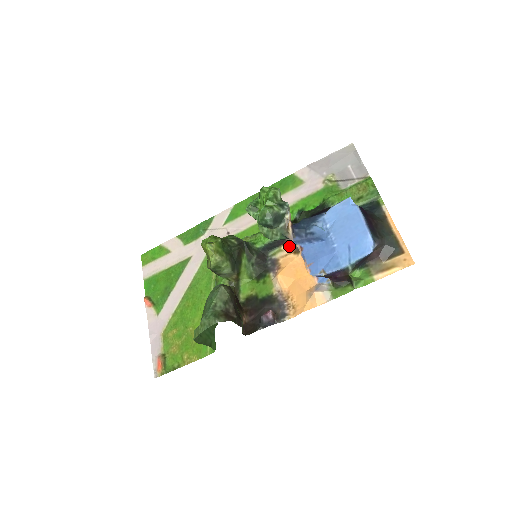
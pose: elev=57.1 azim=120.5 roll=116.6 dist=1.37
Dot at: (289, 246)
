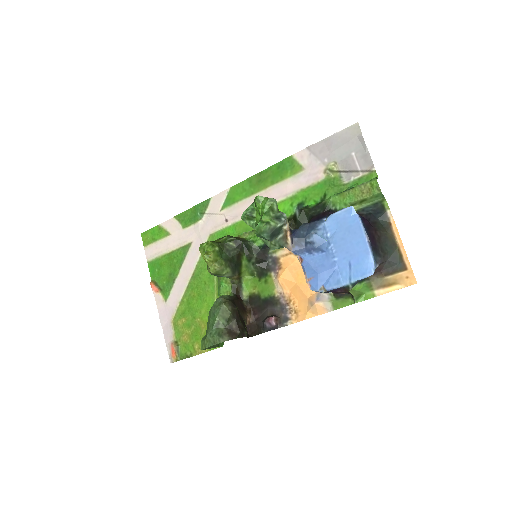
Dot at: occluded
